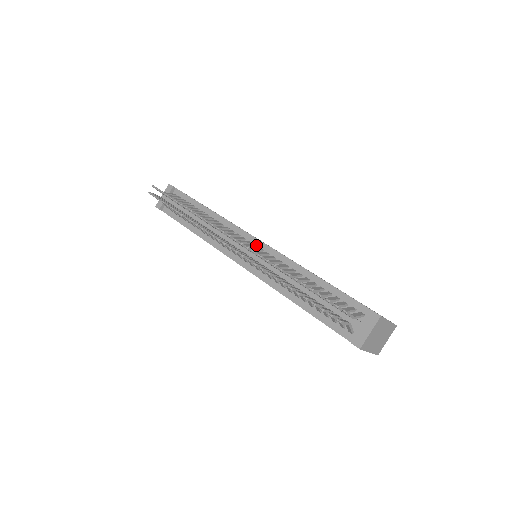
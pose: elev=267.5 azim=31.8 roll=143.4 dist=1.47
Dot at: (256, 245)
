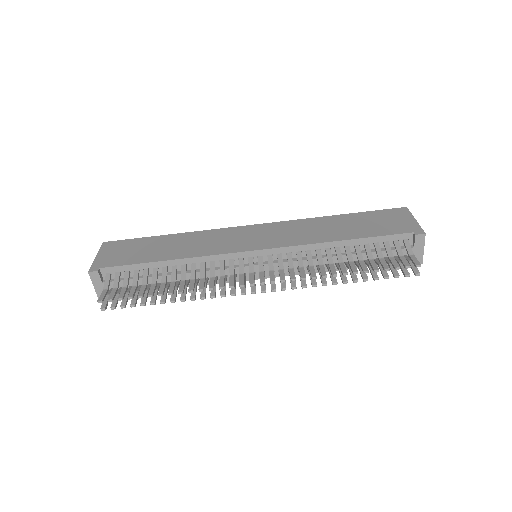
Dot at: (260, 256)
